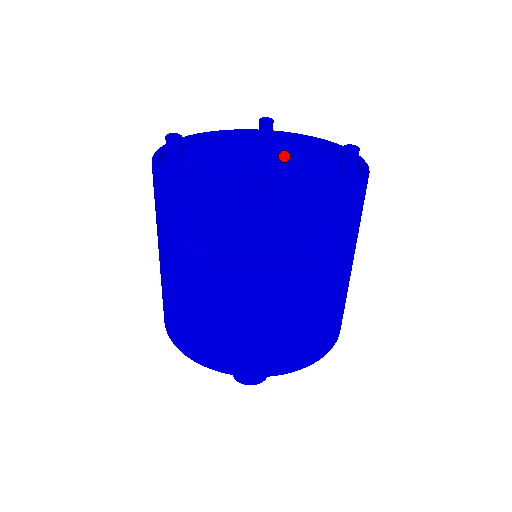
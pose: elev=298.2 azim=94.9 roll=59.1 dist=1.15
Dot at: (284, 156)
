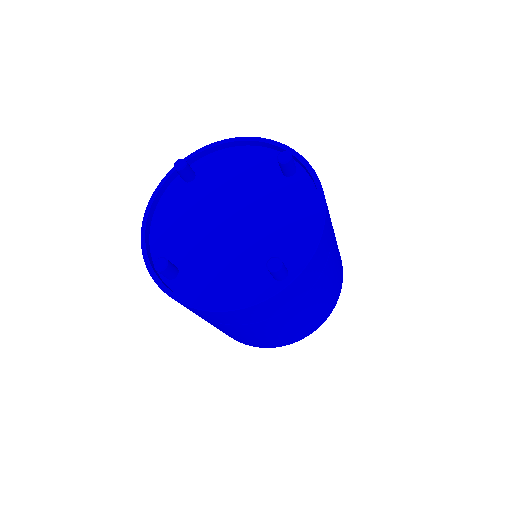
Dot at: (226, 187)
